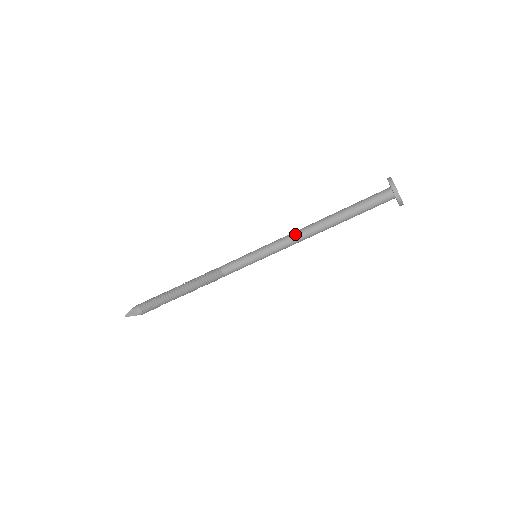
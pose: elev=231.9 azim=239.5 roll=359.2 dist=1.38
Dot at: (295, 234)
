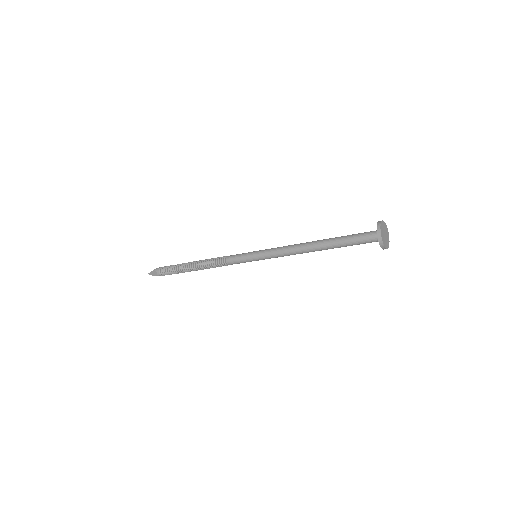
Dot at: (290, 249)
